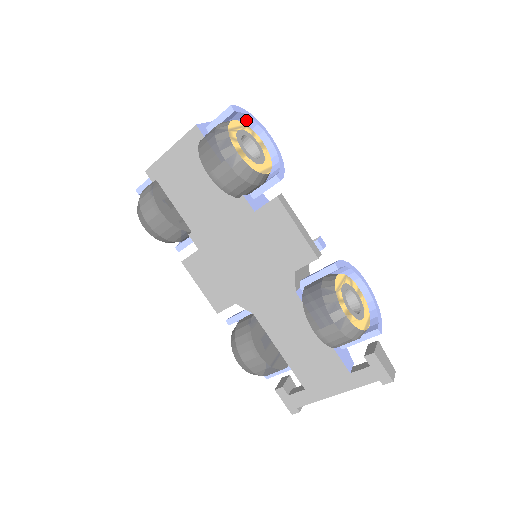
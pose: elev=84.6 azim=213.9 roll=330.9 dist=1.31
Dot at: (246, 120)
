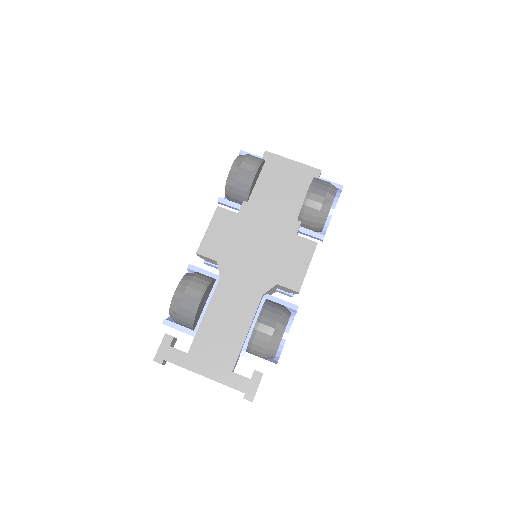
Dot at: (334, 201)
